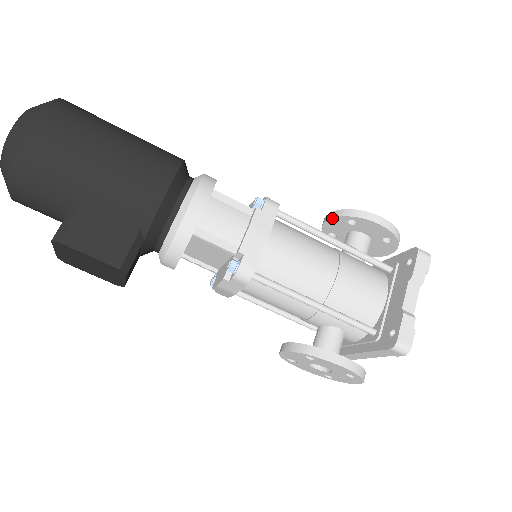
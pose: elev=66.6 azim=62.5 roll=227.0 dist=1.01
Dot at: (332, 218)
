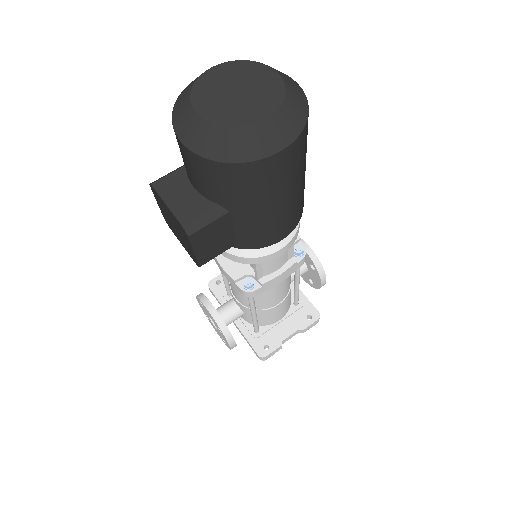
Dot at: (308, 255)
